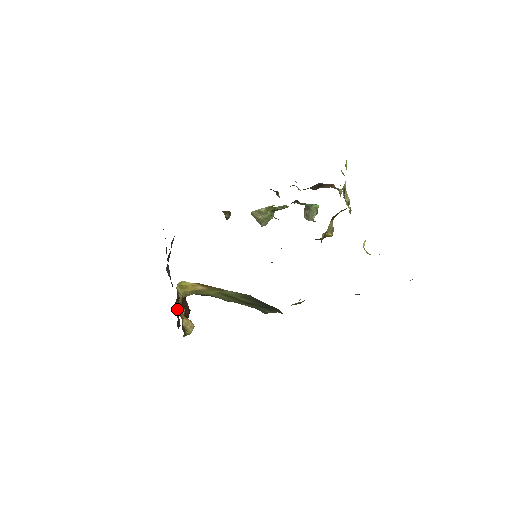
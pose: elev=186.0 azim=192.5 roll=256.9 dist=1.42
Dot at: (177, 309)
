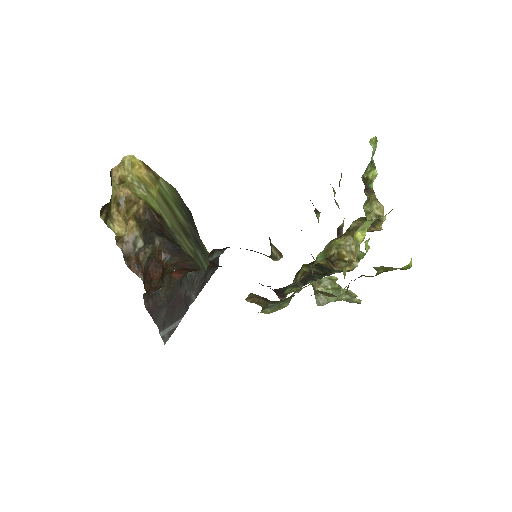
Dot at: (161, 293)
